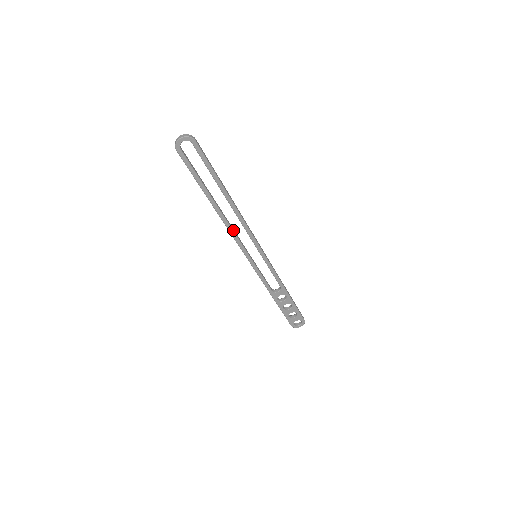
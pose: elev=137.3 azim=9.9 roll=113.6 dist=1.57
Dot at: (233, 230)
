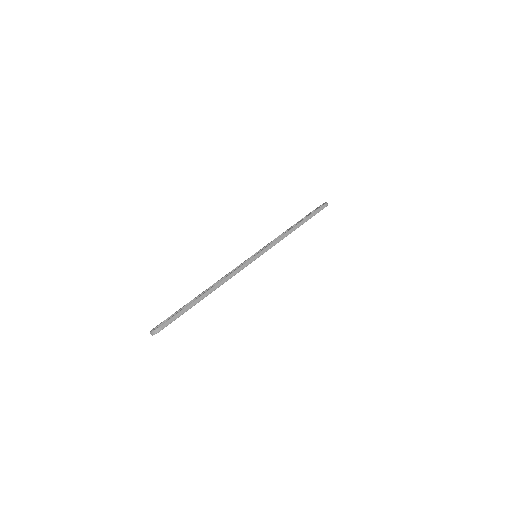
Dot at: occluded
